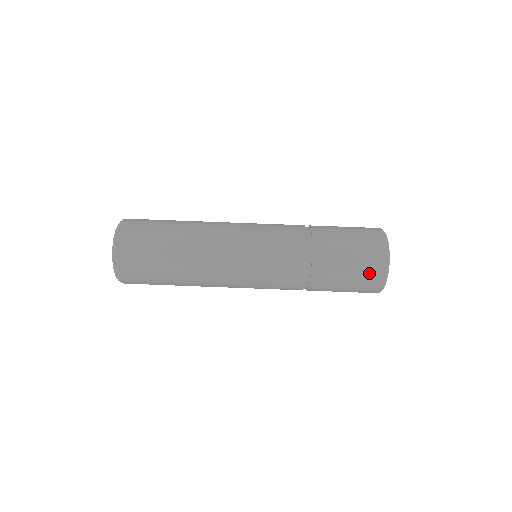
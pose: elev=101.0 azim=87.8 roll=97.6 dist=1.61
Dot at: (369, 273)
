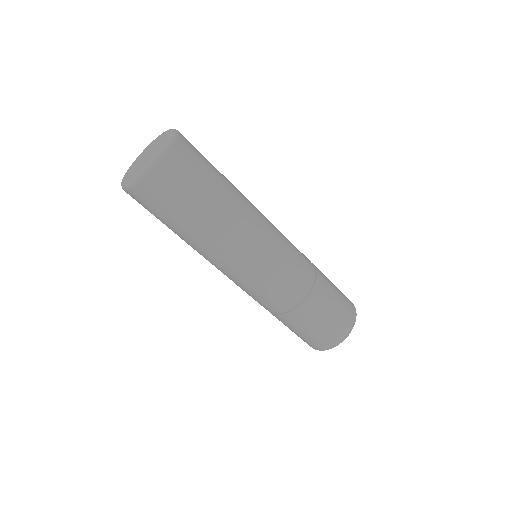
Dot at: (330, 336)
